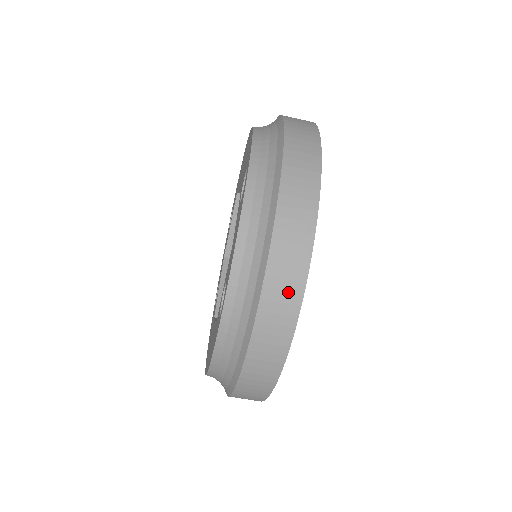
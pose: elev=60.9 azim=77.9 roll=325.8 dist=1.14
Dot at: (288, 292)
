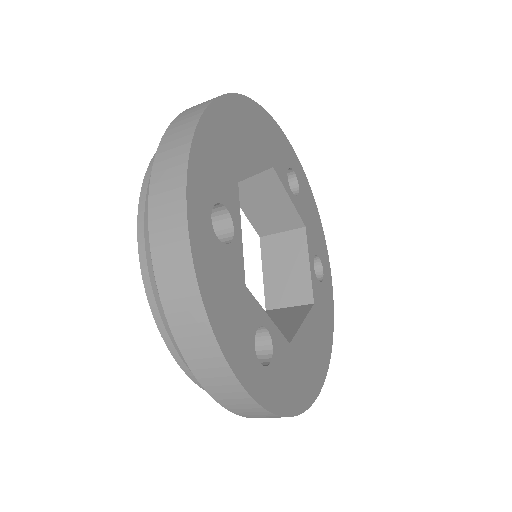
Dot at: (214, 368)
